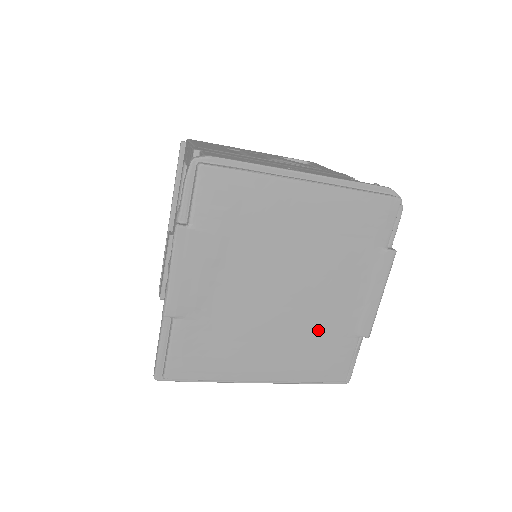
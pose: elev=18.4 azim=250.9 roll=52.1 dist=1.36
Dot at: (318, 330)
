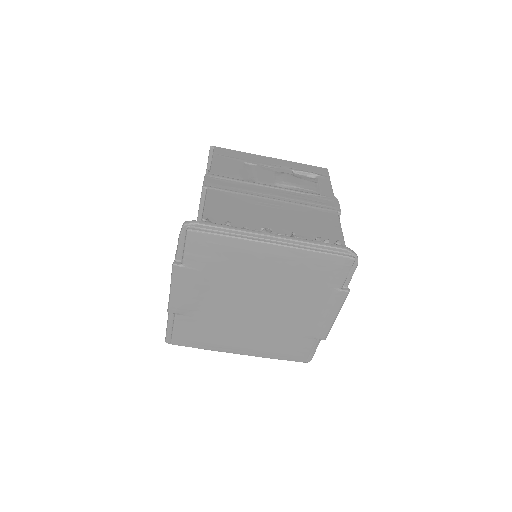
Dot at: (283, 331)
